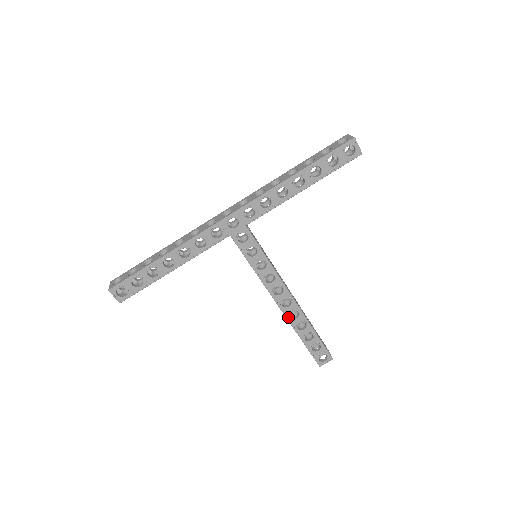
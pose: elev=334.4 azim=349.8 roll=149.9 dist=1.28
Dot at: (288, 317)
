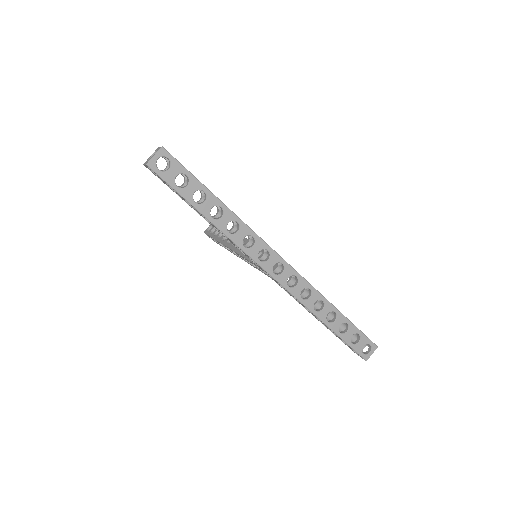
Dot at: occluded
